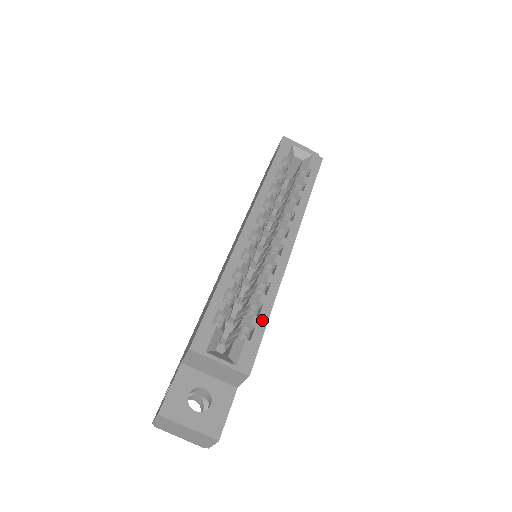
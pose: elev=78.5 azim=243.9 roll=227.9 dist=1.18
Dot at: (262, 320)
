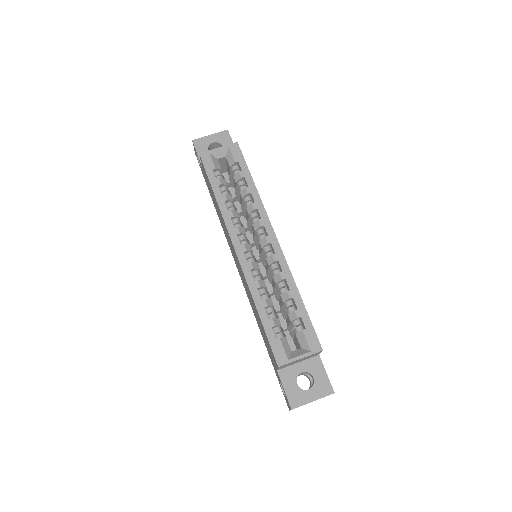
Dot at: (301, 309)
